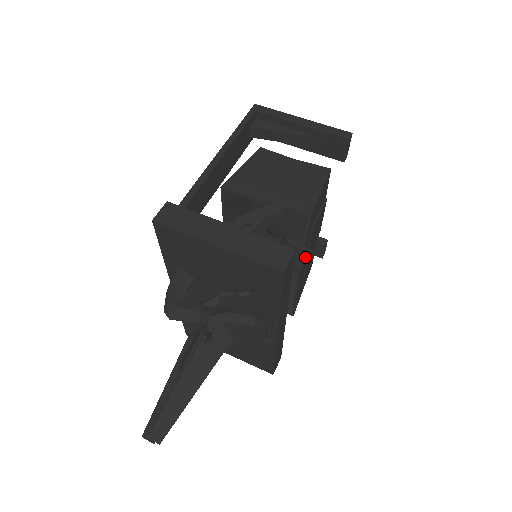
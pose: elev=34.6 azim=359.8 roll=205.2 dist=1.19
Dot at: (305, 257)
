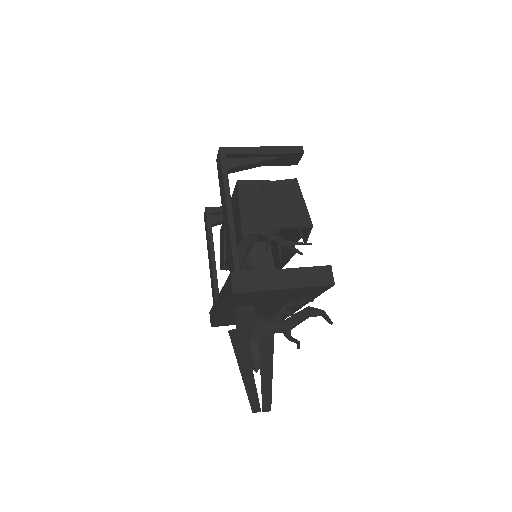
Dot at: occluded
